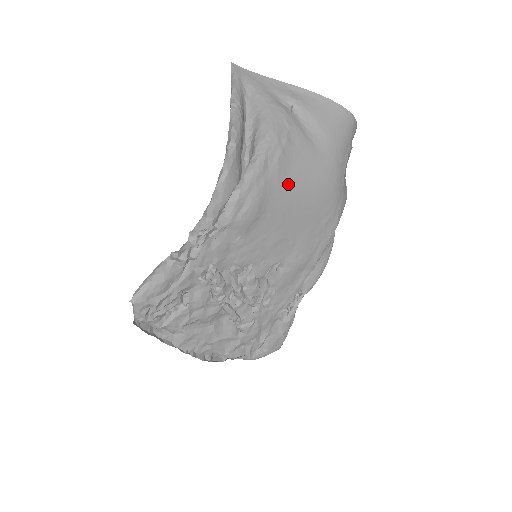
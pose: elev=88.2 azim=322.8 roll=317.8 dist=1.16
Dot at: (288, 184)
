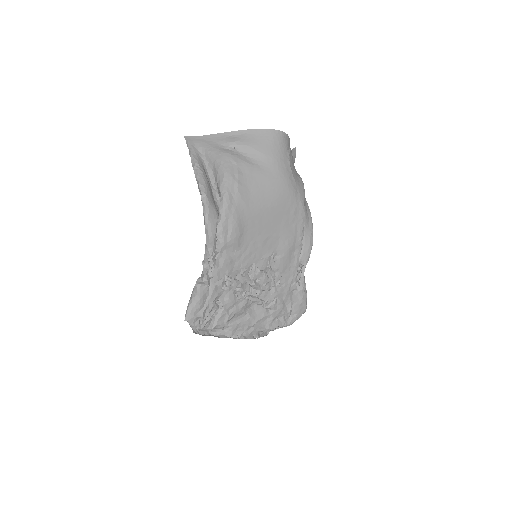
Dot at: (252, 202)
